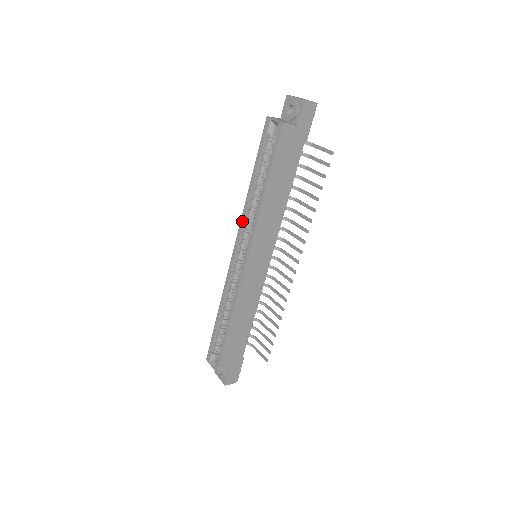
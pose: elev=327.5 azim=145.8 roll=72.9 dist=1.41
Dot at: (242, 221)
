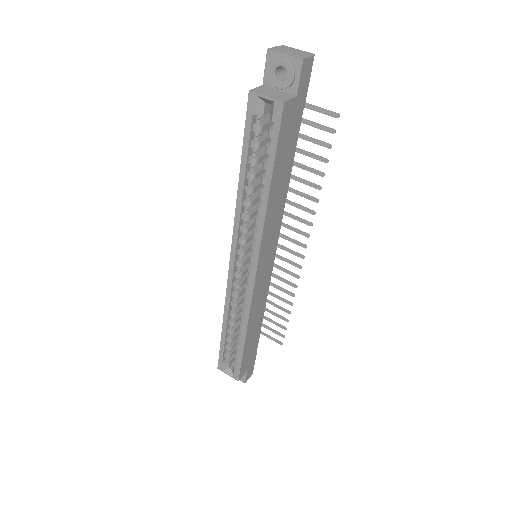
Dot at: (236, 228)
